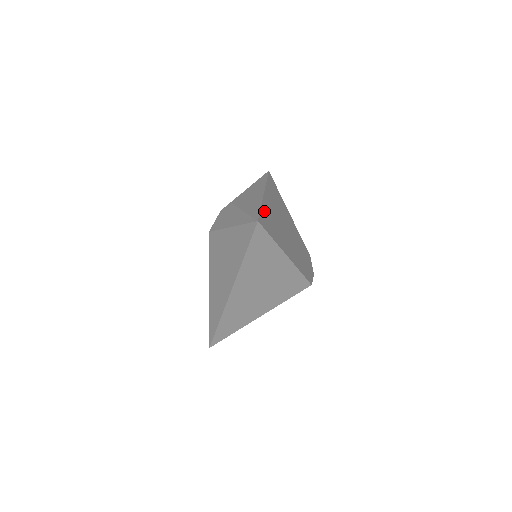
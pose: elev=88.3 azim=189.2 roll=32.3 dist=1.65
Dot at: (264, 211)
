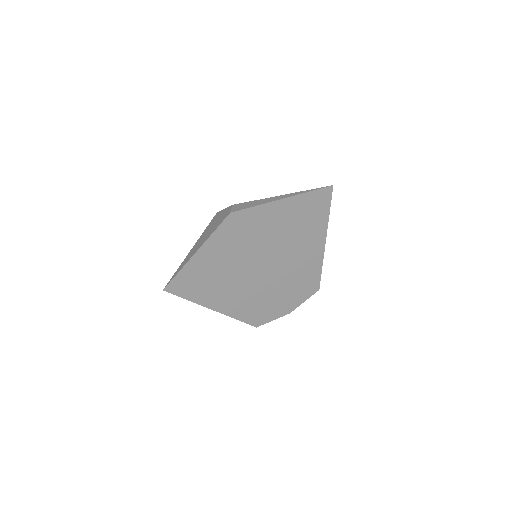
Dot at: (205, 270)
